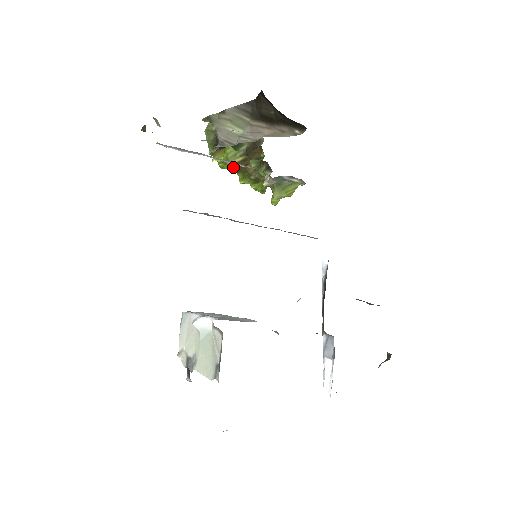
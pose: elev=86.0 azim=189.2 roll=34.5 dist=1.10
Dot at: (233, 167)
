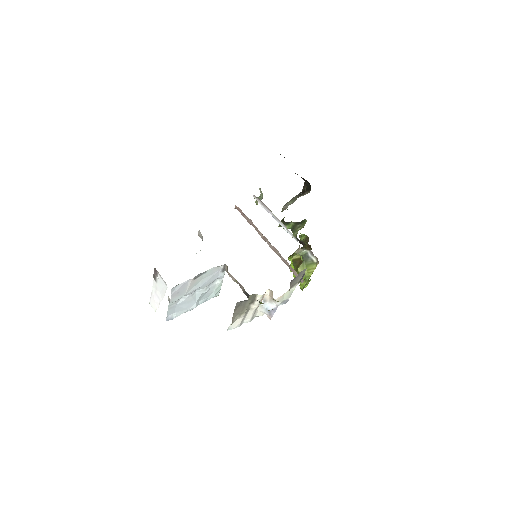
Dot at: (293, 261)
